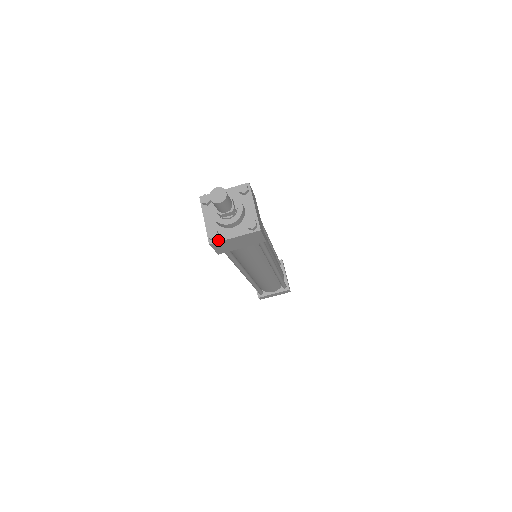
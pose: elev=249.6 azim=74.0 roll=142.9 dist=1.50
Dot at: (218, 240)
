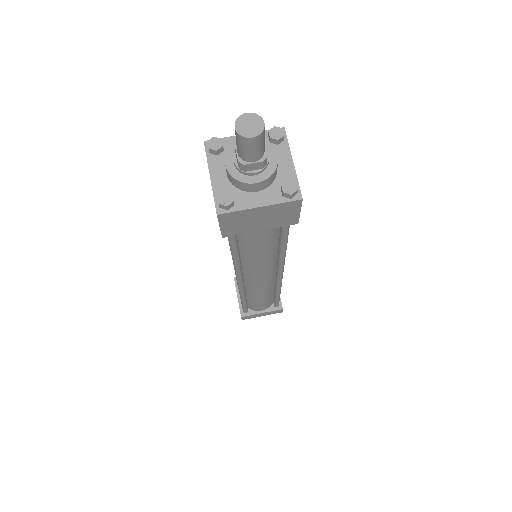
Dot at: (232, 209)
